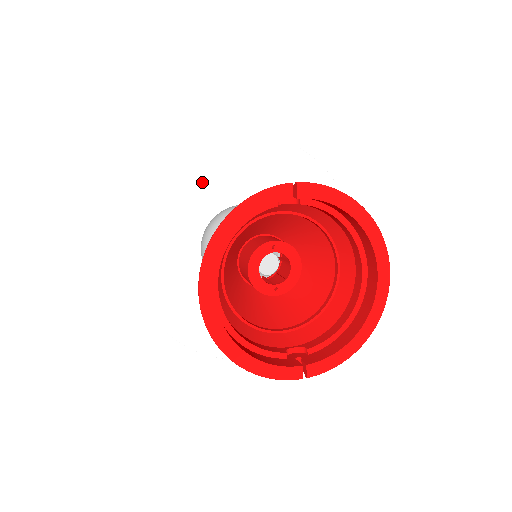
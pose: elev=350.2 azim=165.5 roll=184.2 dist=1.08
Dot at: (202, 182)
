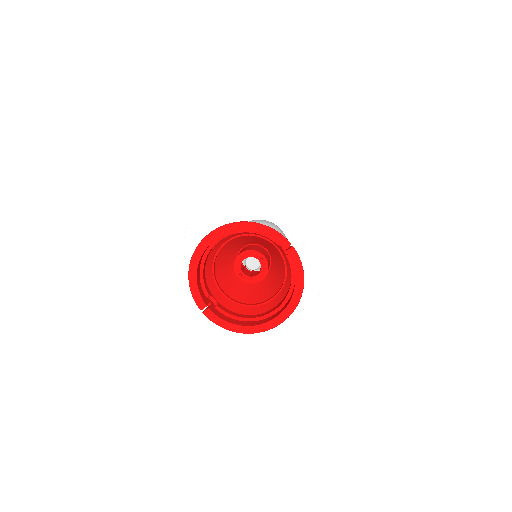
Dot at: (281, 201)
